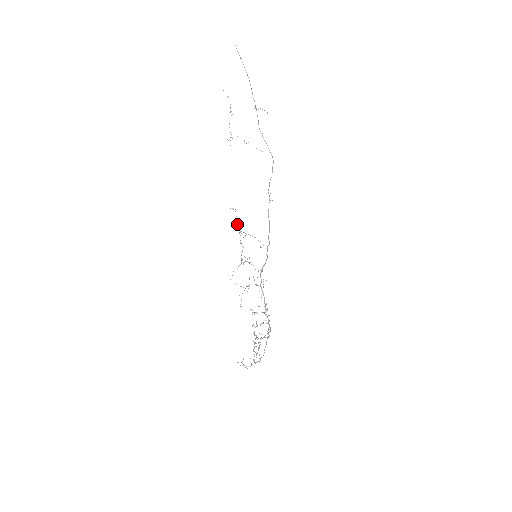
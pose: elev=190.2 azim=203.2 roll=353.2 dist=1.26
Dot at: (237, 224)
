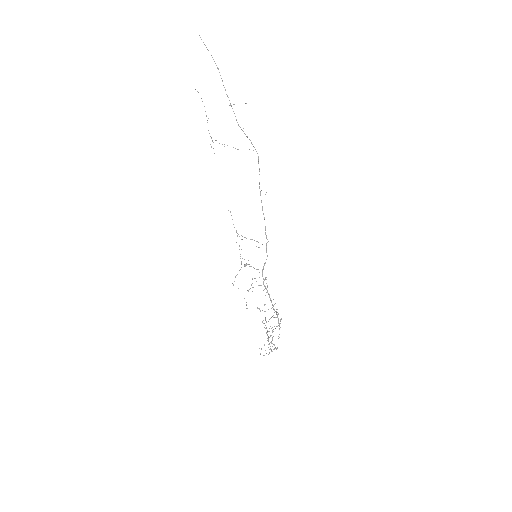
Dot at: (234, 227)
